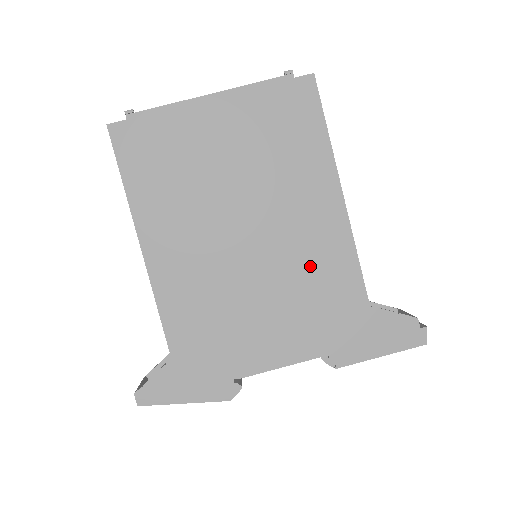
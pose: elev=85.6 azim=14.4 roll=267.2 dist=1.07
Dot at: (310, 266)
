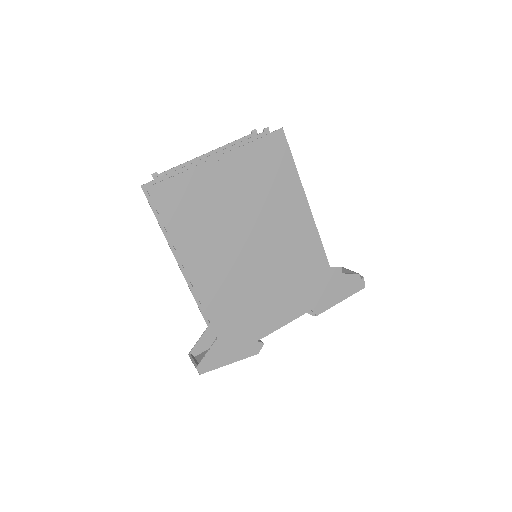
Dot at: (295, 257)
